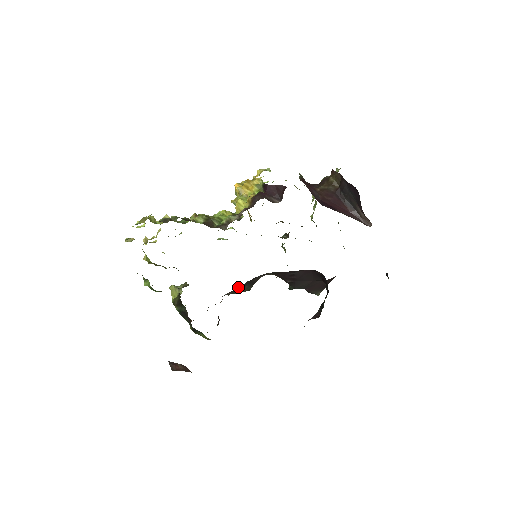
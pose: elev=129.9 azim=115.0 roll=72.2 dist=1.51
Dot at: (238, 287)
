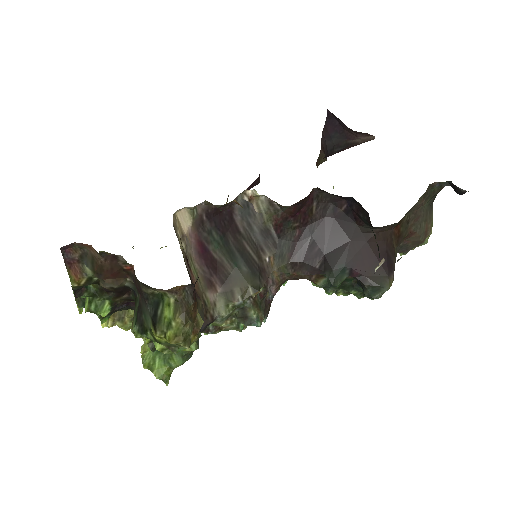
Dot at: (220, 250)
